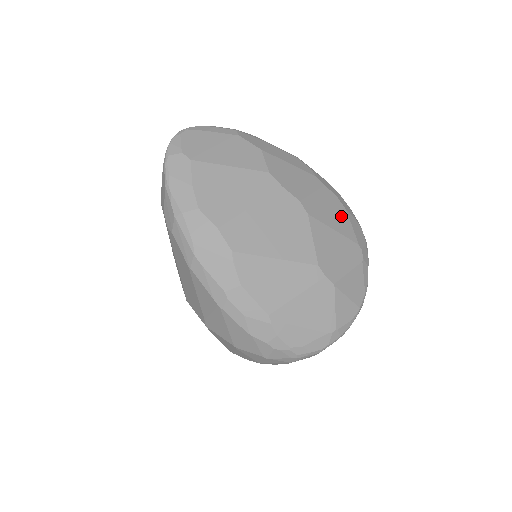
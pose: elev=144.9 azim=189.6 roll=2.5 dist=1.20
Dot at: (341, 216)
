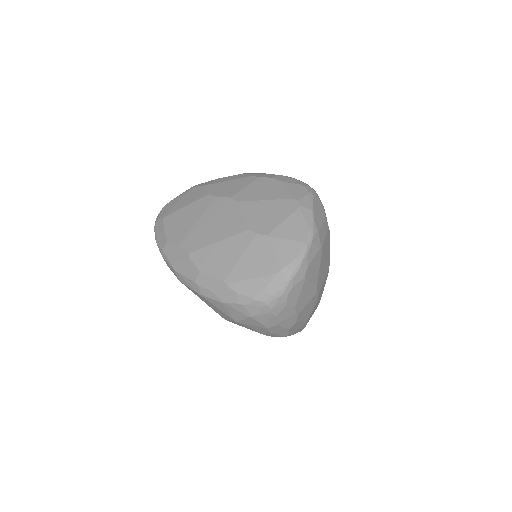
Dot at: (275, 188)
